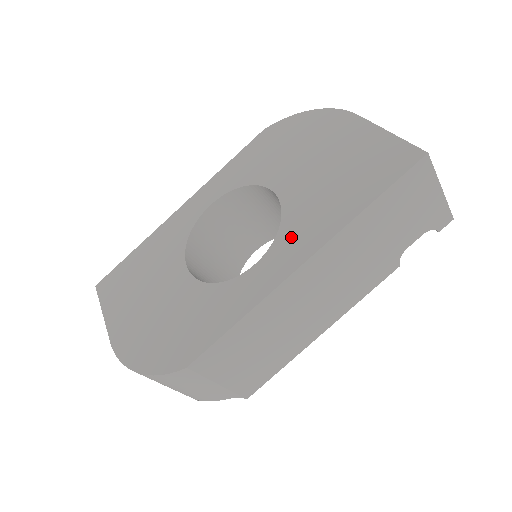
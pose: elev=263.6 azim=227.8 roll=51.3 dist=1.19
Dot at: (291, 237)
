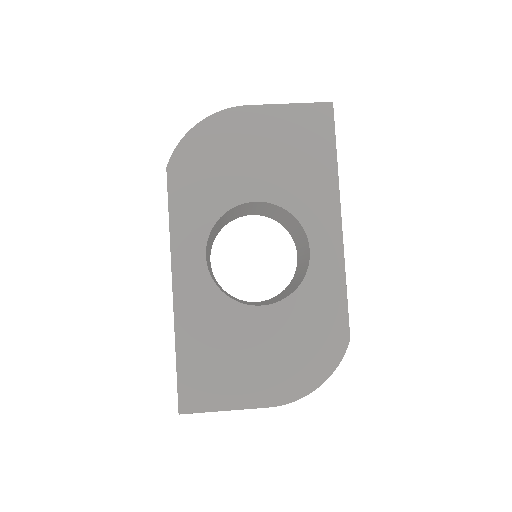
Dot at: (312, 214)
